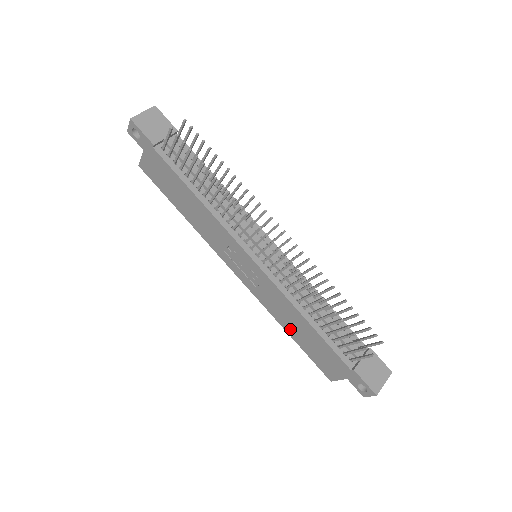
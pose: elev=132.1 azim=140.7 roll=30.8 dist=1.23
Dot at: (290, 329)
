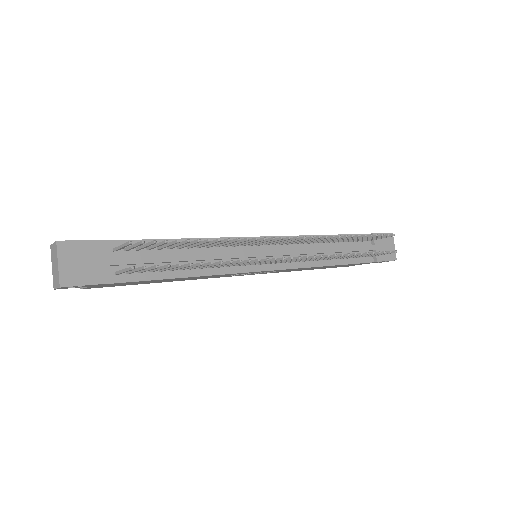
Dot at: occluded
